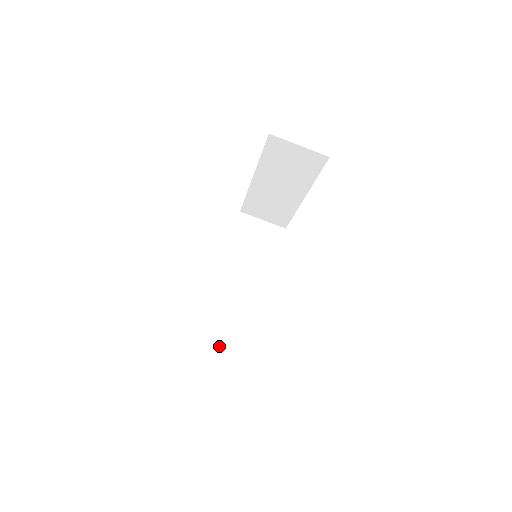
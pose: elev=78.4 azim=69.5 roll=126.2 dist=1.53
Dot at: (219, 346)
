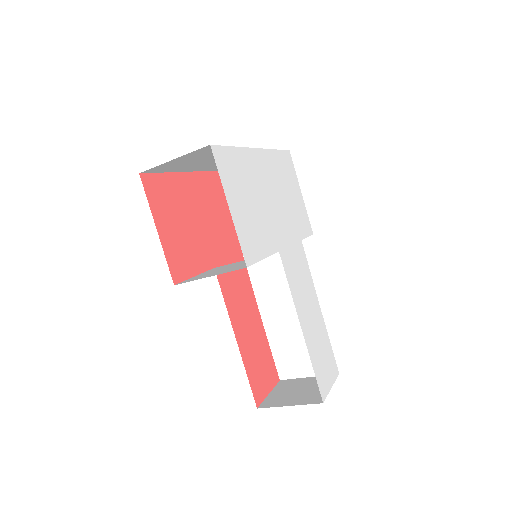
Dot at: (294, 342)
